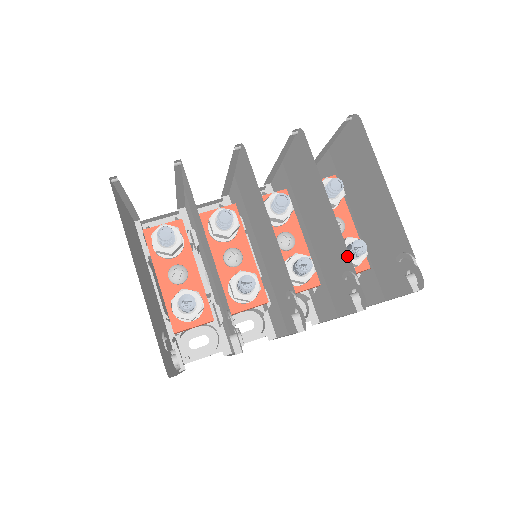
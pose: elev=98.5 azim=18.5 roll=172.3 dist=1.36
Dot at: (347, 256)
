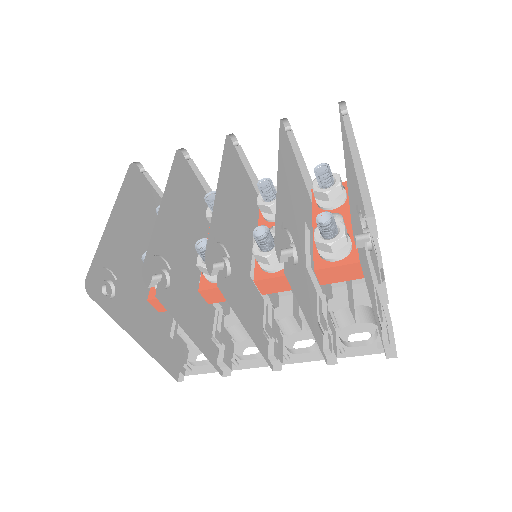
Dot at: occluded
